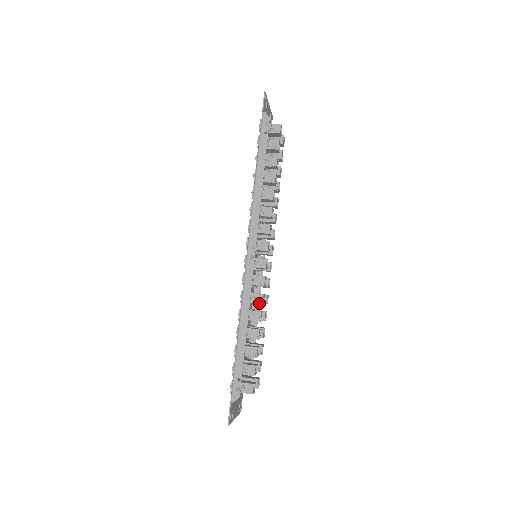
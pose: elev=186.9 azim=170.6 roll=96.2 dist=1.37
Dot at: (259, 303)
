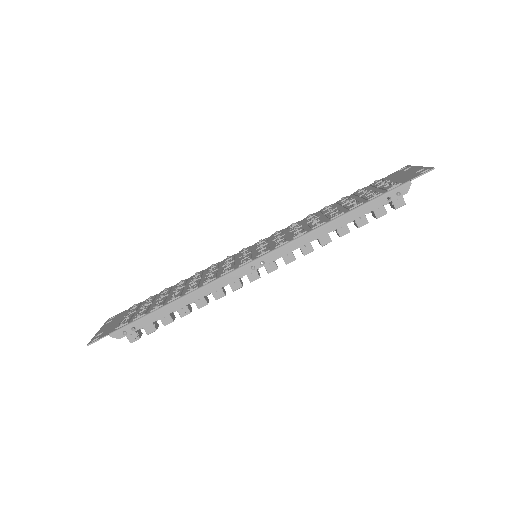
Dot at: (214, 297)
